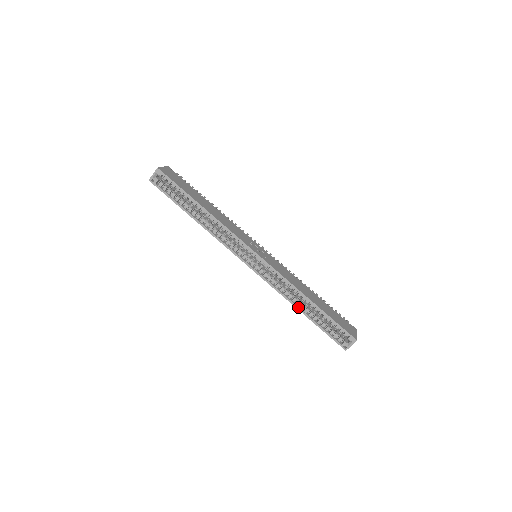
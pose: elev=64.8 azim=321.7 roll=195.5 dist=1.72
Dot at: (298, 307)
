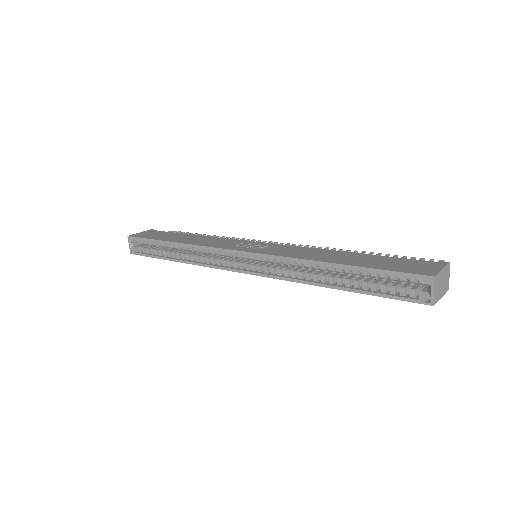
Dot at: (324, 284)
